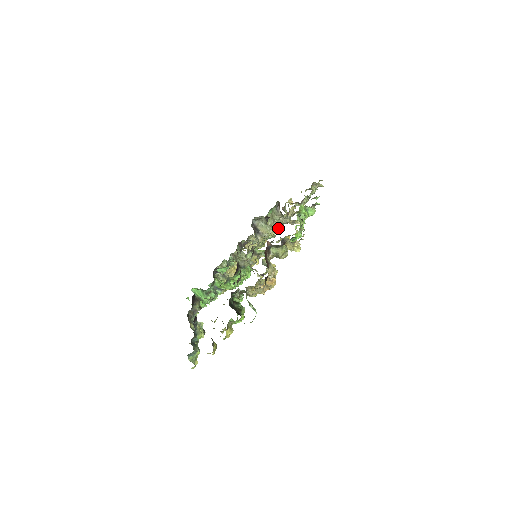
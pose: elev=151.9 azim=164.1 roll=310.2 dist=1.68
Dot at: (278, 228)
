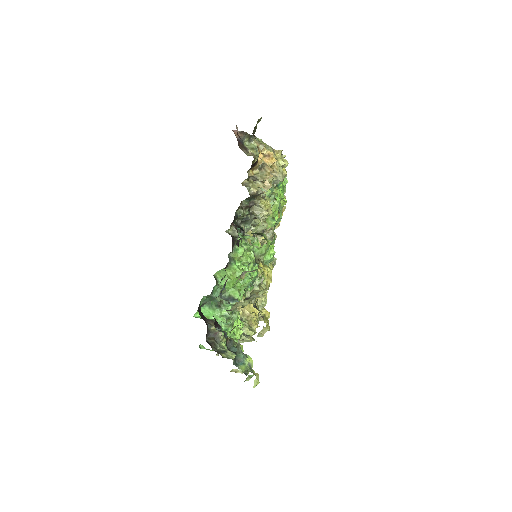
Dot at: occluded
